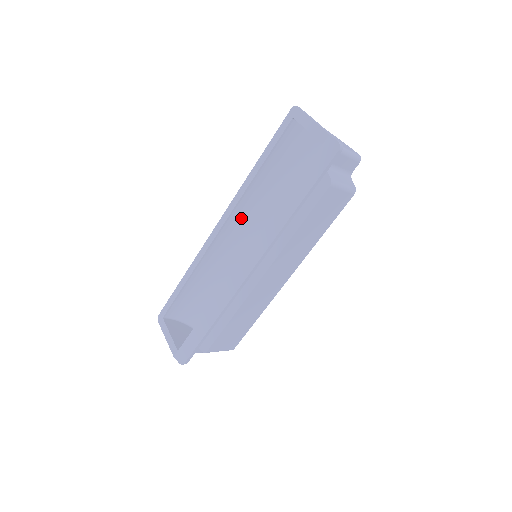
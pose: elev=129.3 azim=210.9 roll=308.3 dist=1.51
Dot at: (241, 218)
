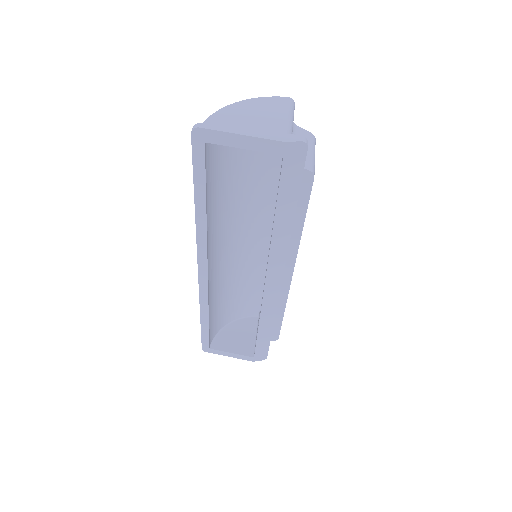
Dot at: (214, 246)
